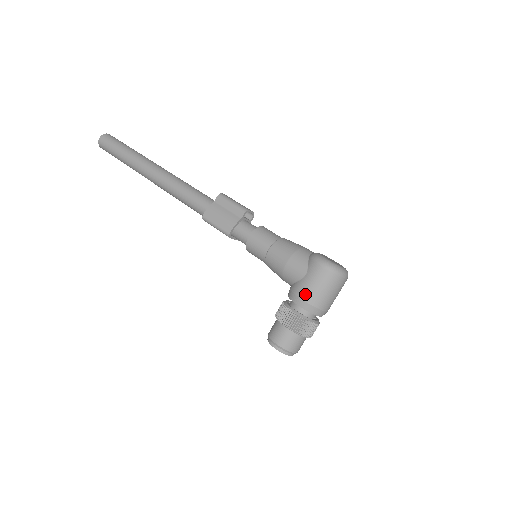
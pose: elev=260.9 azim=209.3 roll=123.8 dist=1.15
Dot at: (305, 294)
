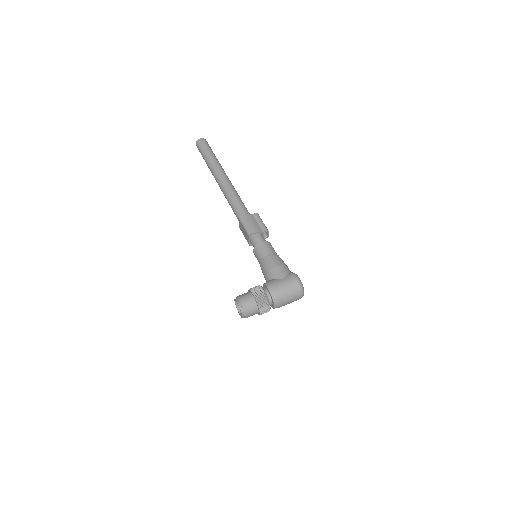
Dot at: (277, 286)
